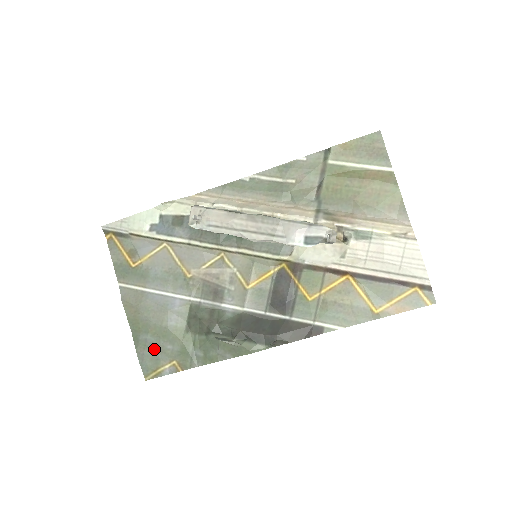
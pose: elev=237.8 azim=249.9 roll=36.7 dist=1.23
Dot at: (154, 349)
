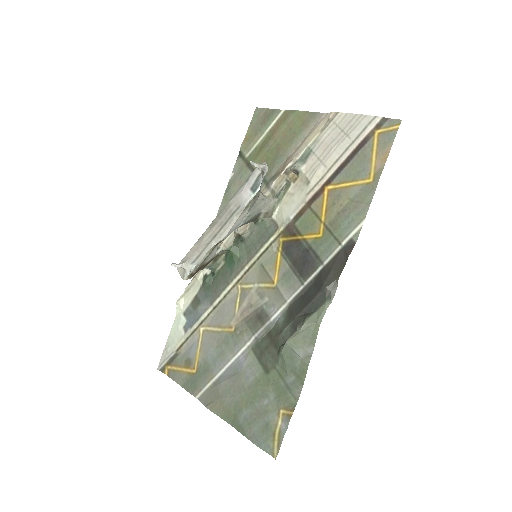
Dot at: (257, 419)
